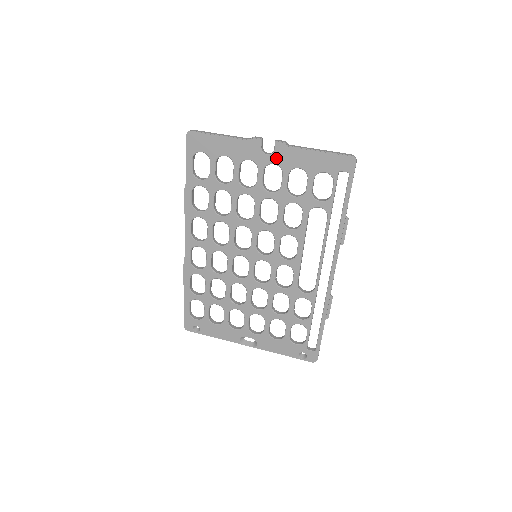
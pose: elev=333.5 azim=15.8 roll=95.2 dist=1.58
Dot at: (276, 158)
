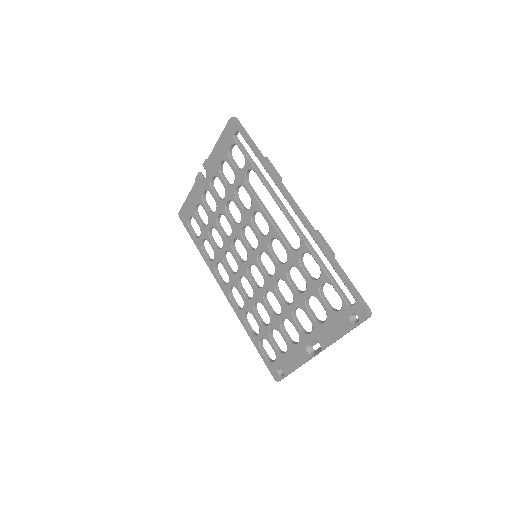
Dot at: (209, 174)
